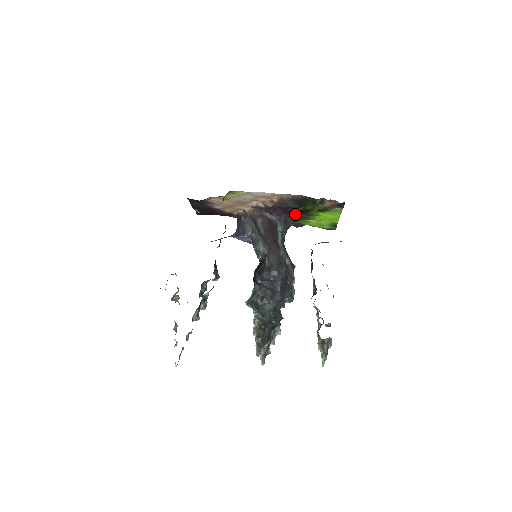
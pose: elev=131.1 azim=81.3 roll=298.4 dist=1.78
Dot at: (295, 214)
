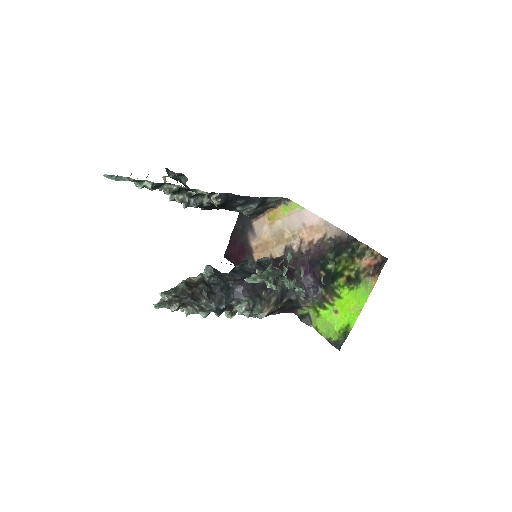
Dot at: (317, 286)
